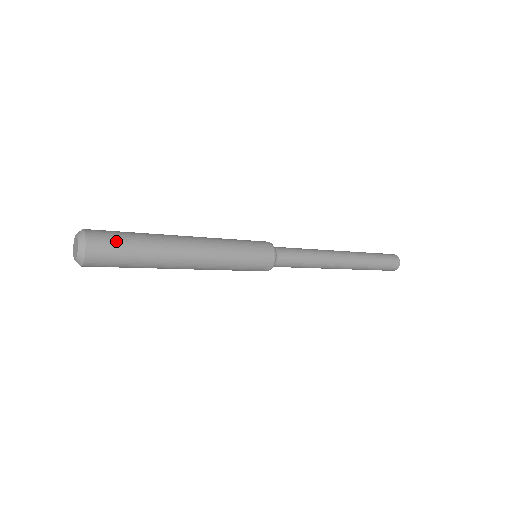
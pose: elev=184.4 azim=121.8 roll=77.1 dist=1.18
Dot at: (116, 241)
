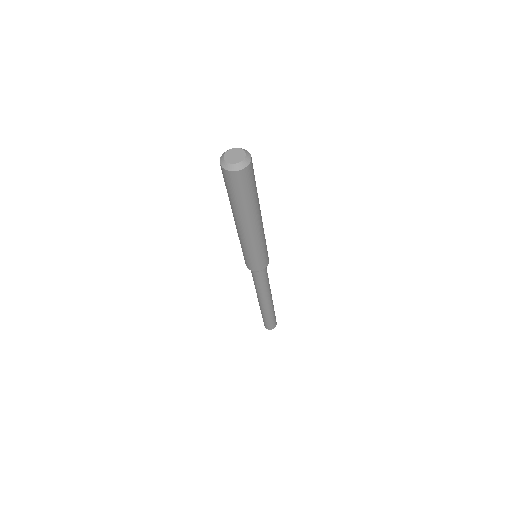
Dot at: occluded
